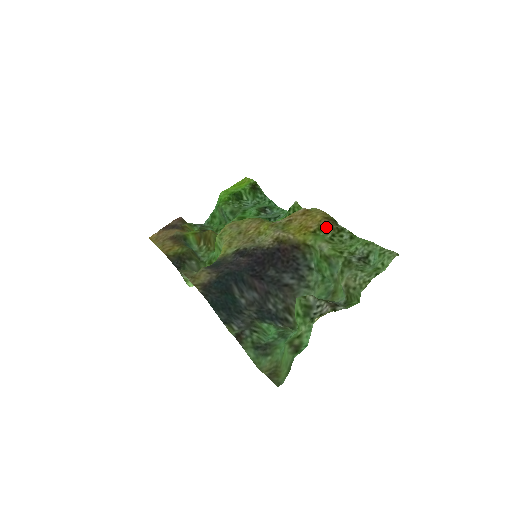
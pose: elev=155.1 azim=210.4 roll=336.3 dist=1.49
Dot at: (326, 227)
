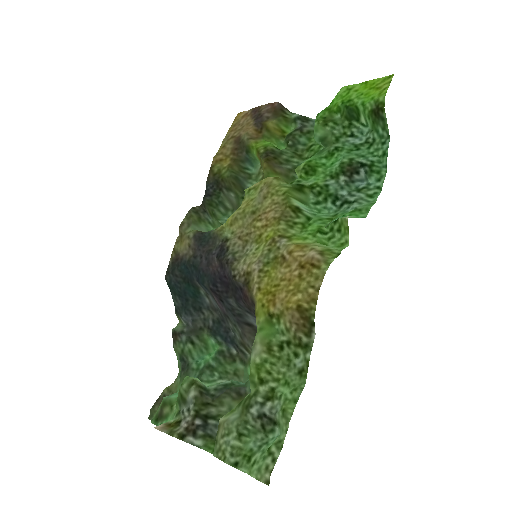
Dot at: (286, 324)
